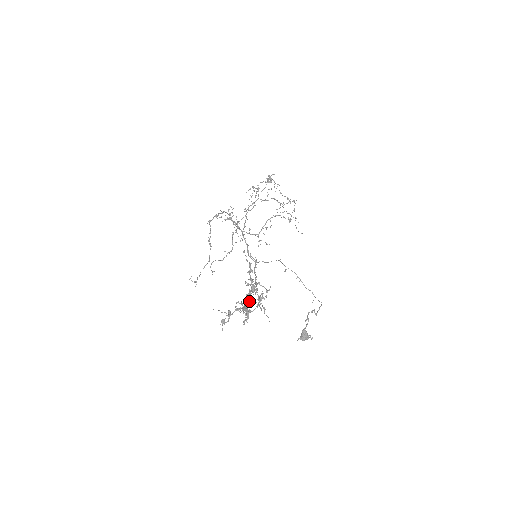
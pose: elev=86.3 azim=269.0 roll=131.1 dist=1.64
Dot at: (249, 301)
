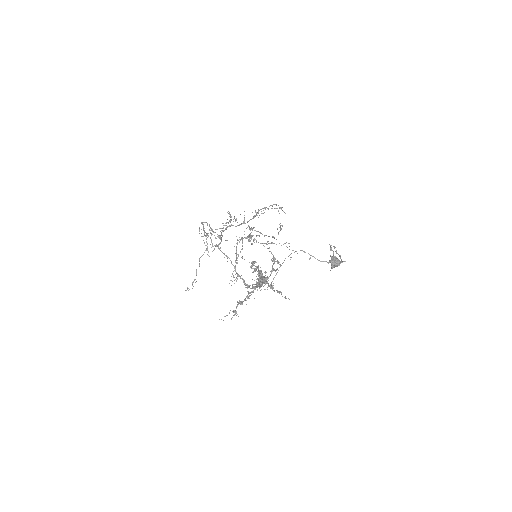
Dot at: occluded
